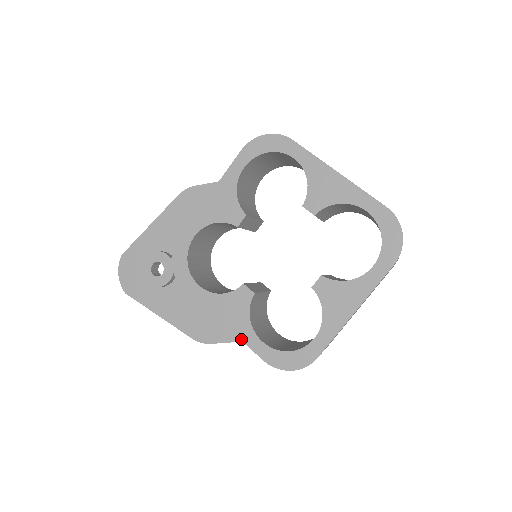
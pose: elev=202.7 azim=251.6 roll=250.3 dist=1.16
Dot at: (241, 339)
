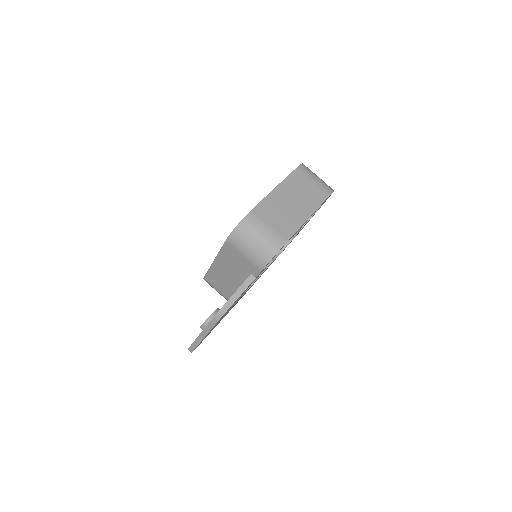
Dot at: (219, 251)
